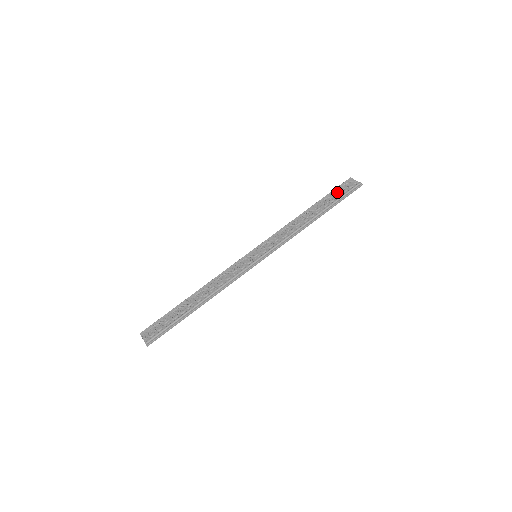
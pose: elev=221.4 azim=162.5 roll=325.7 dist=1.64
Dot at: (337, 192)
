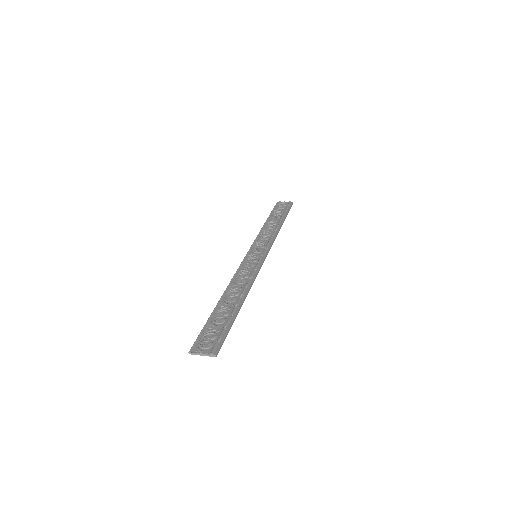
Dot at: (278, 209)
